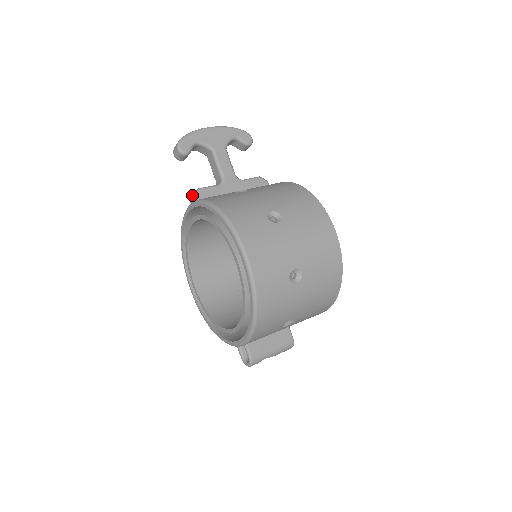
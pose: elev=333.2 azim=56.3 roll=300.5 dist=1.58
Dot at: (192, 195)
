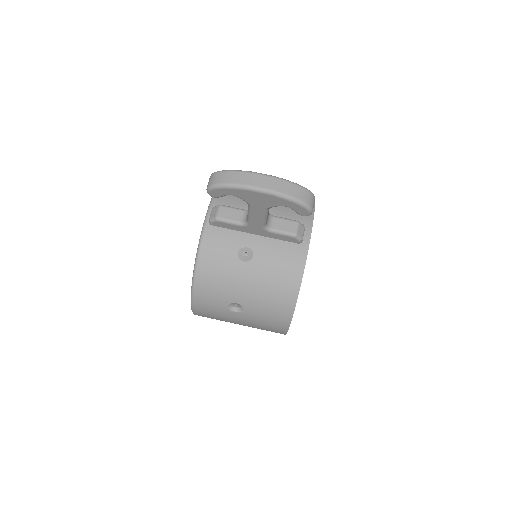
Dot at: (216, 207)
